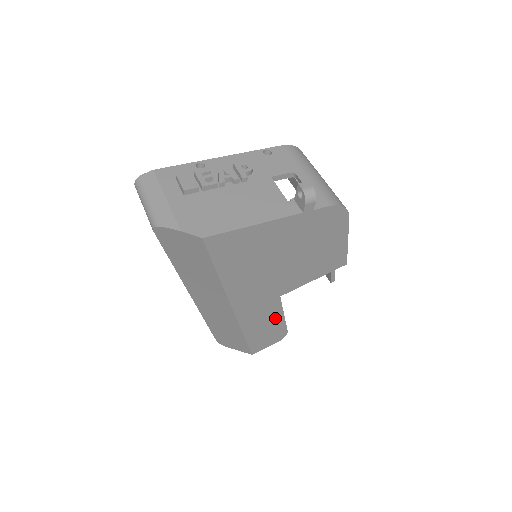
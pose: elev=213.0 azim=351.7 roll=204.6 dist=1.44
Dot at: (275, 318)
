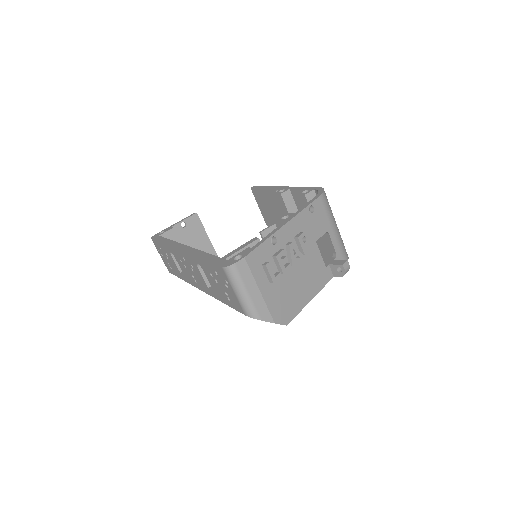
Dot at: occluded
